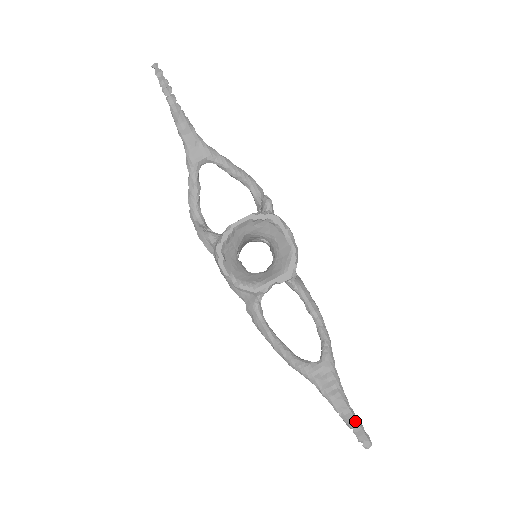
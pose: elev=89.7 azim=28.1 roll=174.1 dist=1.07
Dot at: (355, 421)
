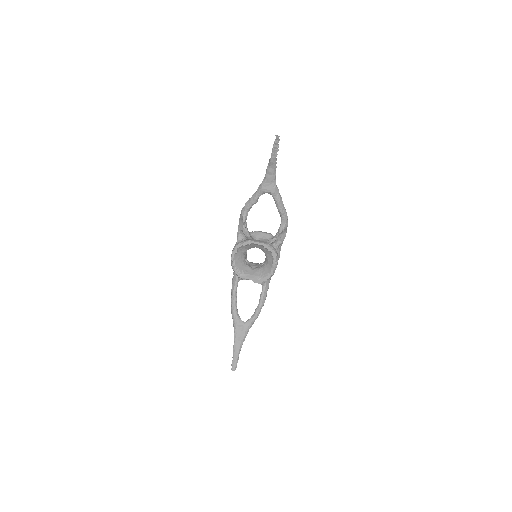
Dot at: (237, 357)
